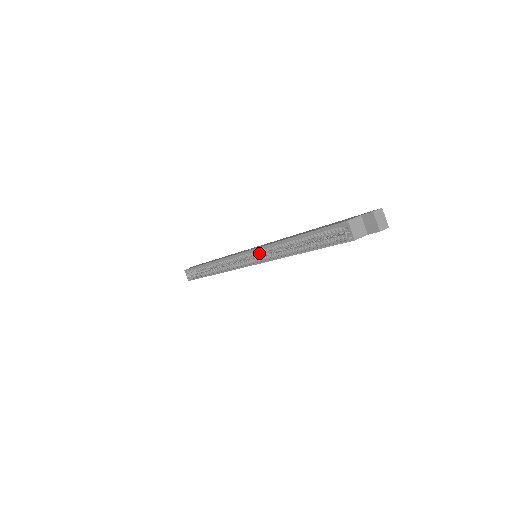
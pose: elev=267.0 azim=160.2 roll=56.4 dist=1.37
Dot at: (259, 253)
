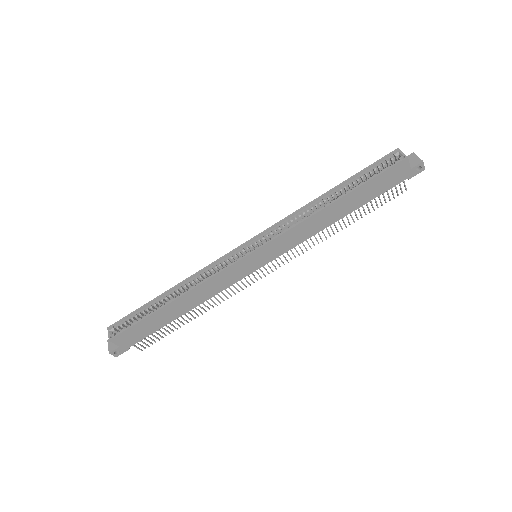
Dot at: (272, 233)
